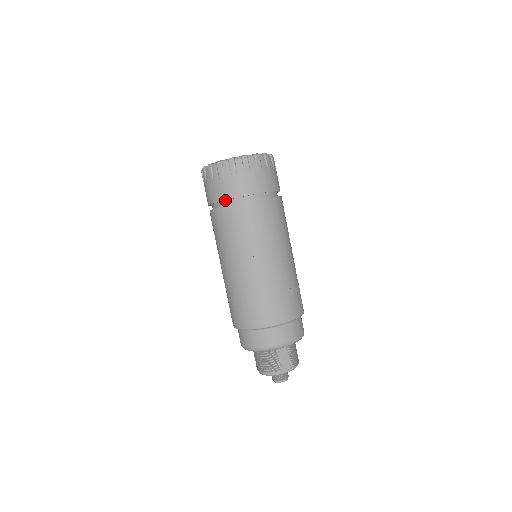
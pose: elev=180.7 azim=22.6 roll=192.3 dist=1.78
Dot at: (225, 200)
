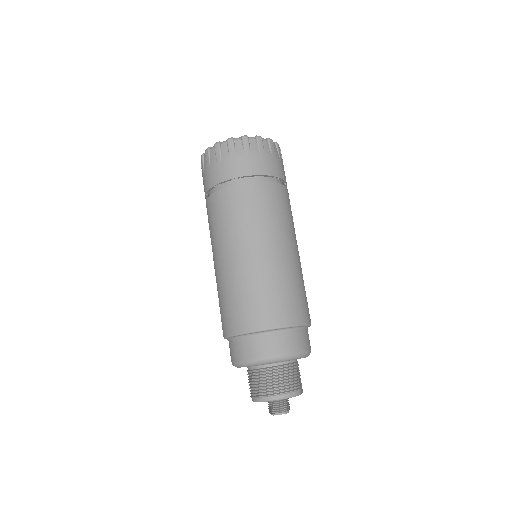
Dot at: (260, 176)
